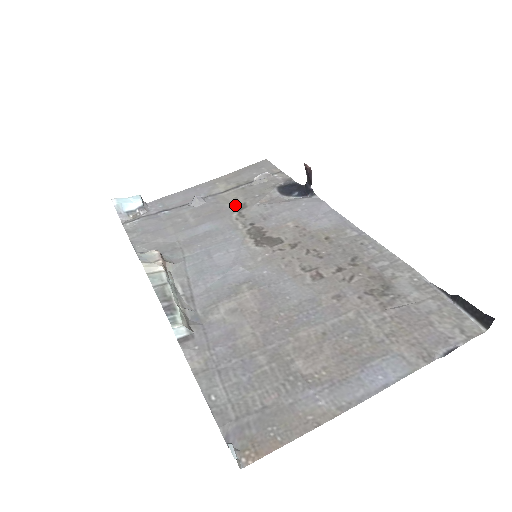
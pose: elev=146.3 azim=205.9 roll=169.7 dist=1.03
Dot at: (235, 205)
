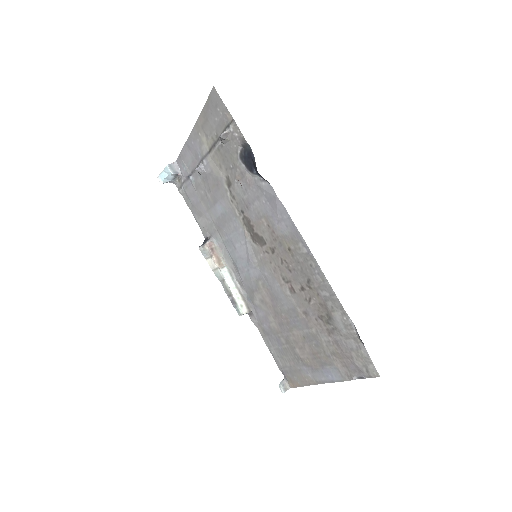
Dot at: (224, 179)
